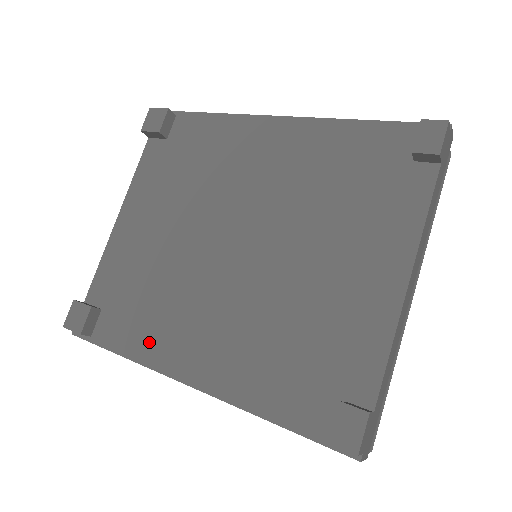
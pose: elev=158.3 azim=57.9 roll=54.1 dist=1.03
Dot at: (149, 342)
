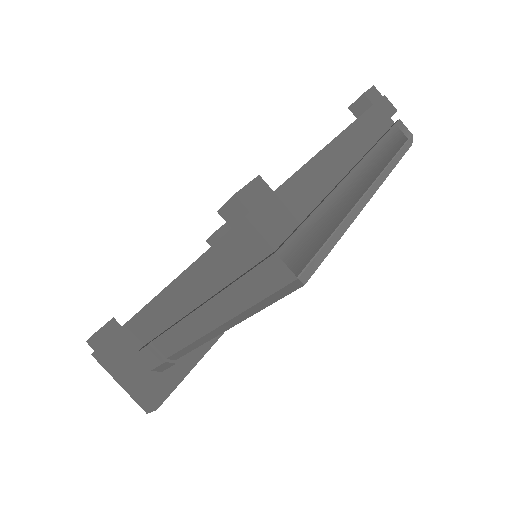
Dot at: occluded
